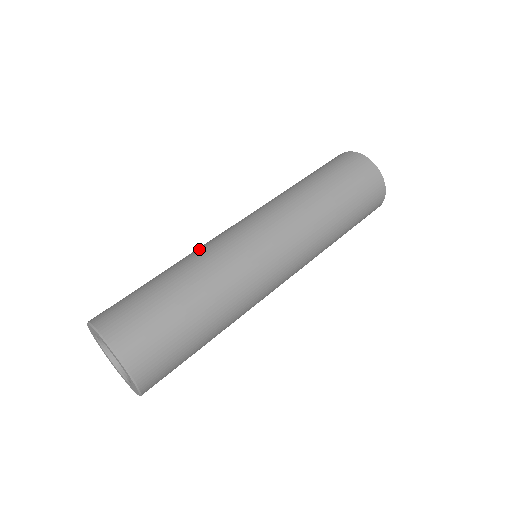
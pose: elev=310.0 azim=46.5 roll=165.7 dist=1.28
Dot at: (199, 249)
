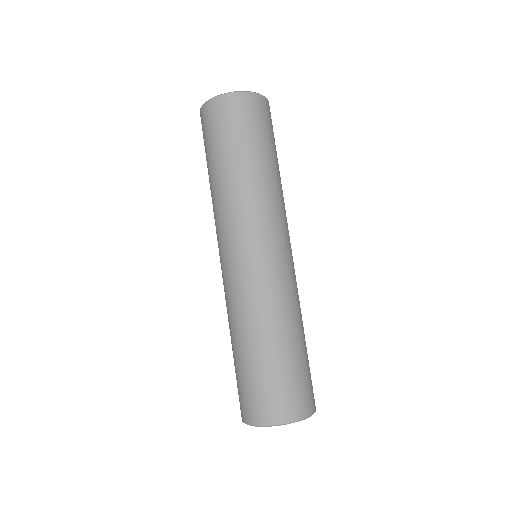
Dot at: (252, 305)
